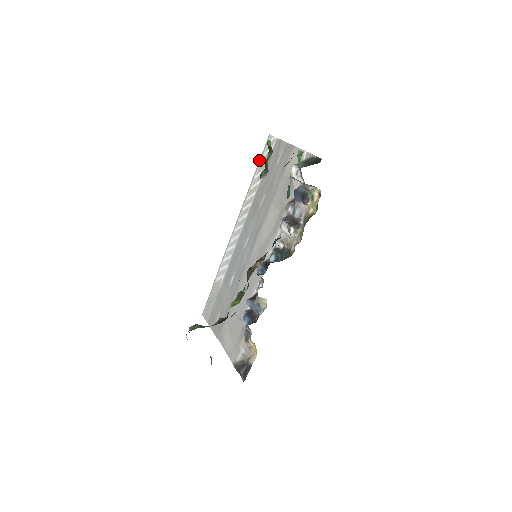
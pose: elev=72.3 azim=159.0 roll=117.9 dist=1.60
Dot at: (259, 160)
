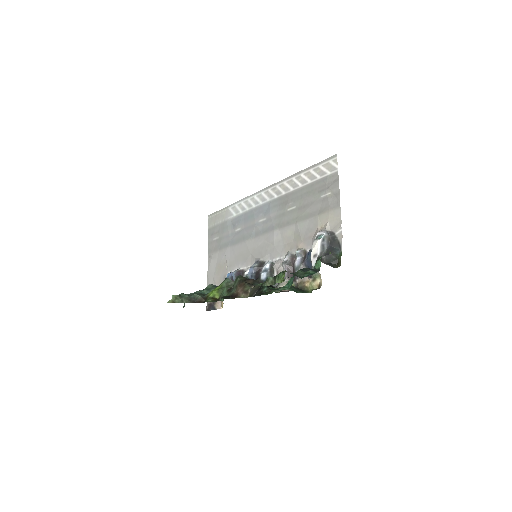
Dot at: (314, 164)
